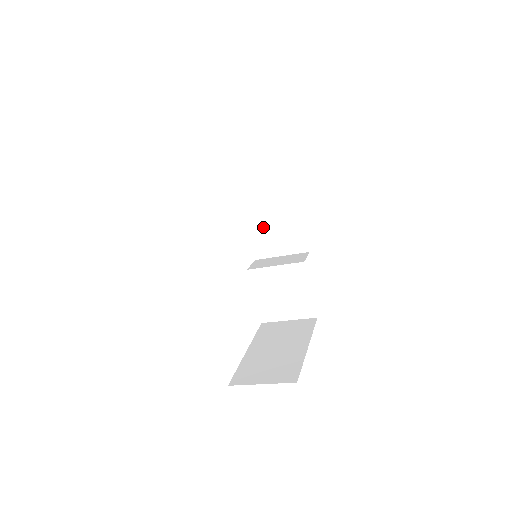
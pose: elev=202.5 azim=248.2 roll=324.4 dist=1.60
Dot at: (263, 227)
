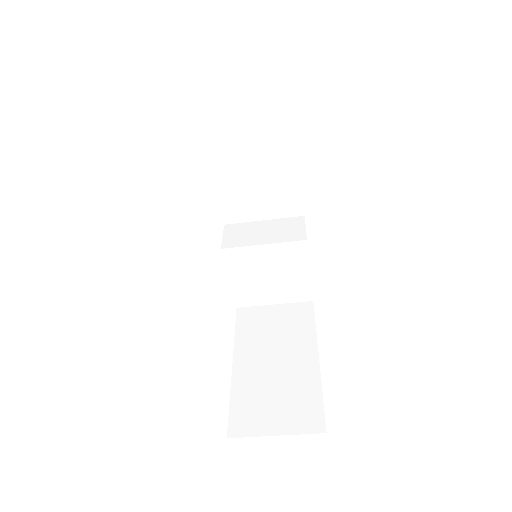
Dot at: (240, 183)
